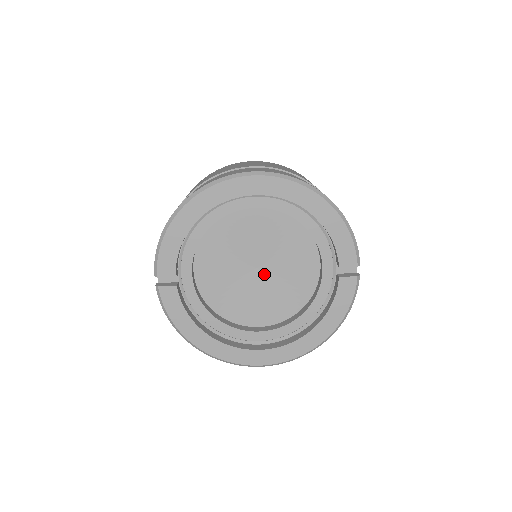
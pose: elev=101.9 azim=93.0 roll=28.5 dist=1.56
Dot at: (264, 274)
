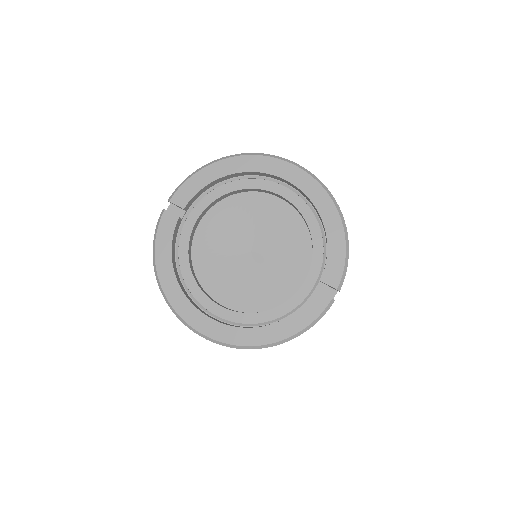
Dot at: (254, 260)
